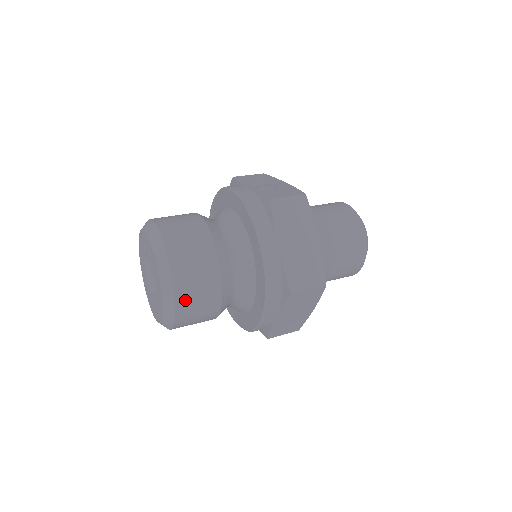
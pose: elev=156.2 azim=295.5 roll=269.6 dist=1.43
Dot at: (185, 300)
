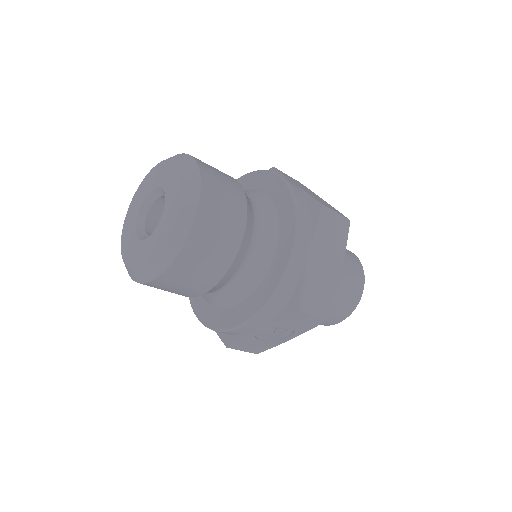
Dot at: (211, 187)
